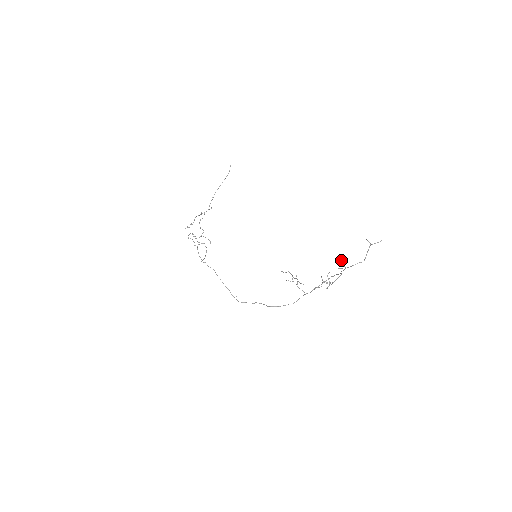
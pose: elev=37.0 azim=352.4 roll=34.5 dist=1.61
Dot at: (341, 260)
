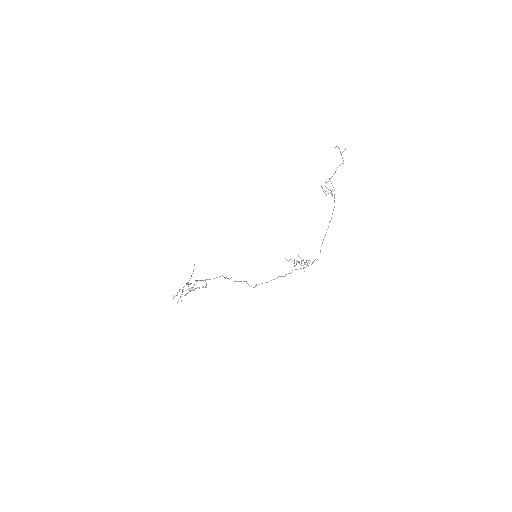
Dot at: occluded
